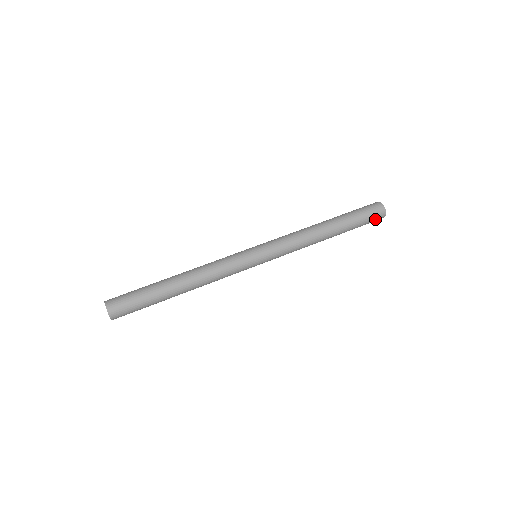
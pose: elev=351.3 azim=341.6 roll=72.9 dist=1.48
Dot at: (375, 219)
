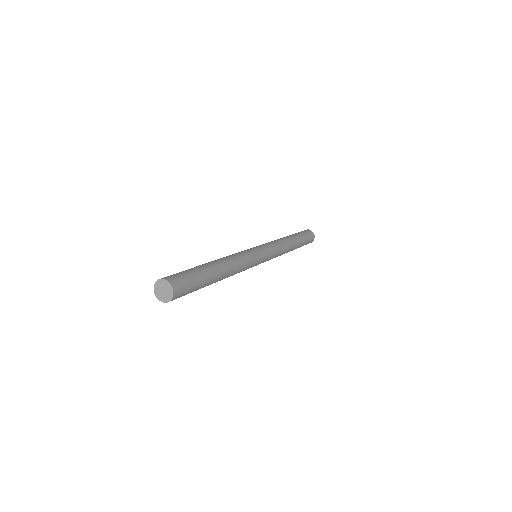
Dot at: (311, 239)
